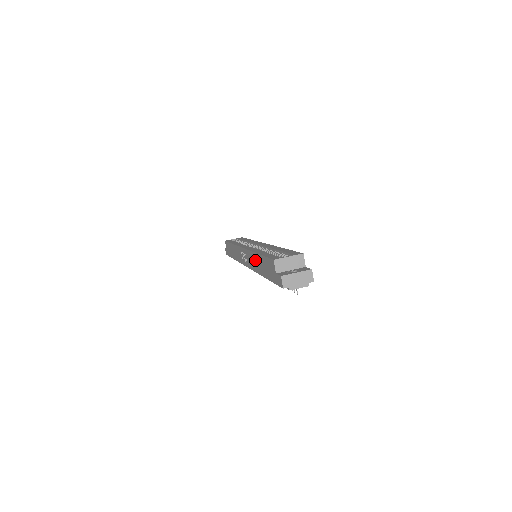
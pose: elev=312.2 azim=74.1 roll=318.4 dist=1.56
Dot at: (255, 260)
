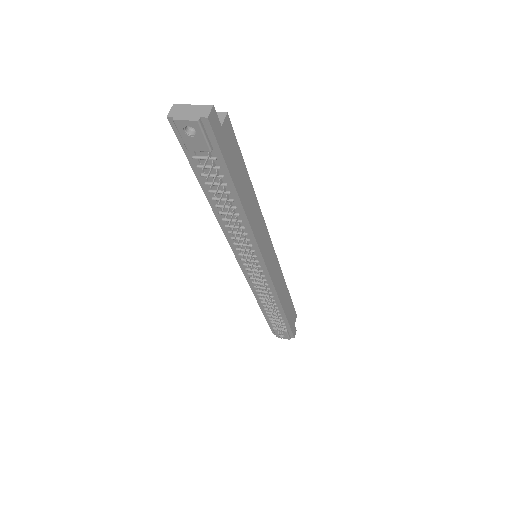
Dot at: occluded
